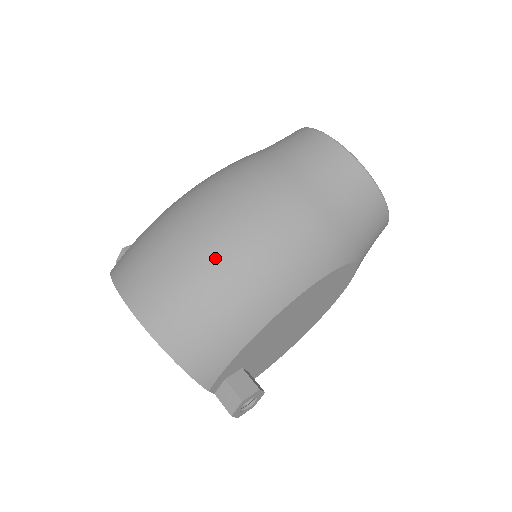
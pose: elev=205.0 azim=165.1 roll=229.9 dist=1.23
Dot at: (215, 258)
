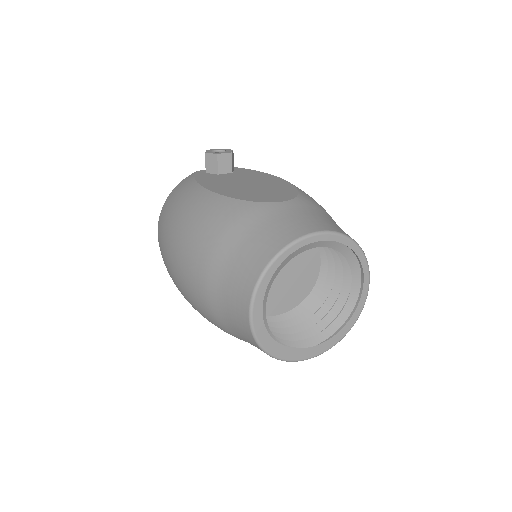
Dot at: (174, 280)
